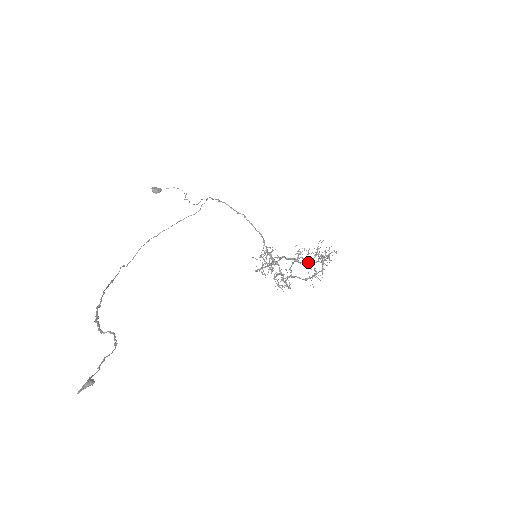
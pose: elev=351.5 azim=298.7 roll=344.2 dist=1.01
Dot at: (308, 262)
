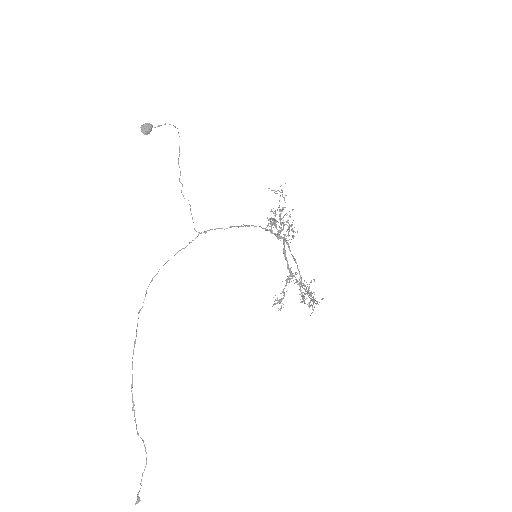
Dot at: (301, 283)
